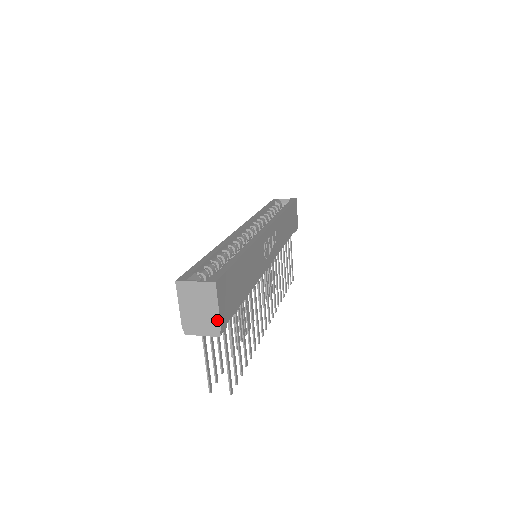
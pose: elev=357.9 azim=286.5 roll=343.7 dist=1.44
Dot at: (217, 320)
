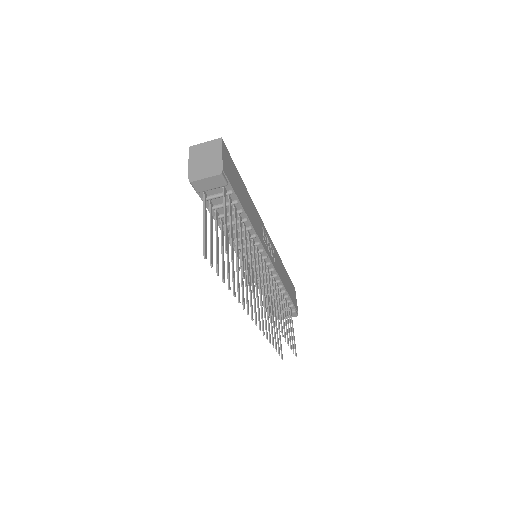
Dot at: (220, 162)
